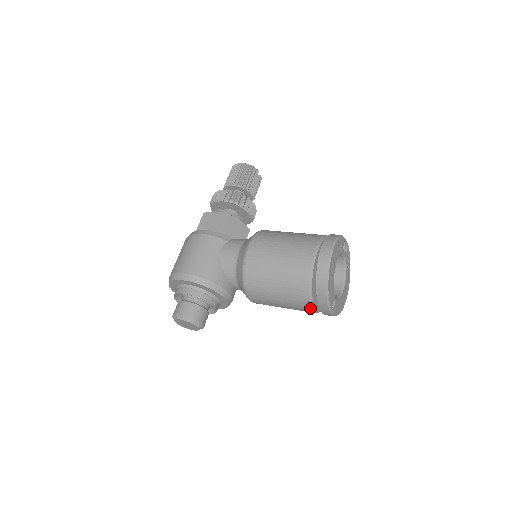
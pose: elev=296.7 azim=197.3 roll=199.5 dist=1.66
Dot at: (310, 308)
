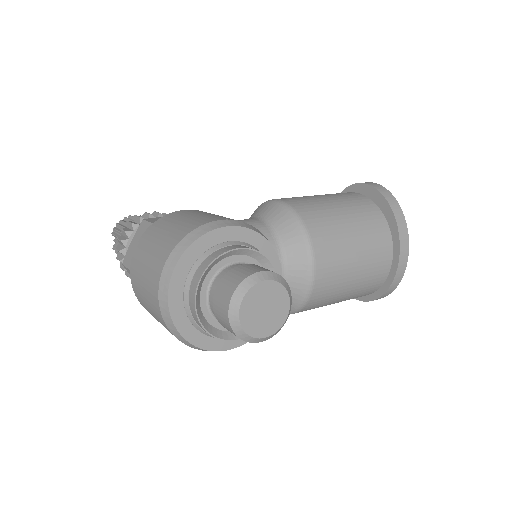
Dot at: (391, 252)
